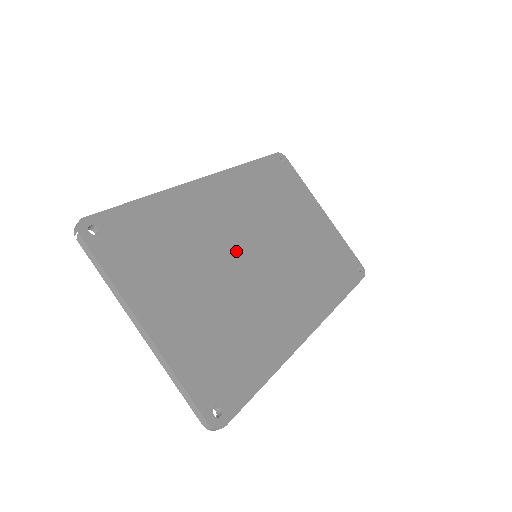
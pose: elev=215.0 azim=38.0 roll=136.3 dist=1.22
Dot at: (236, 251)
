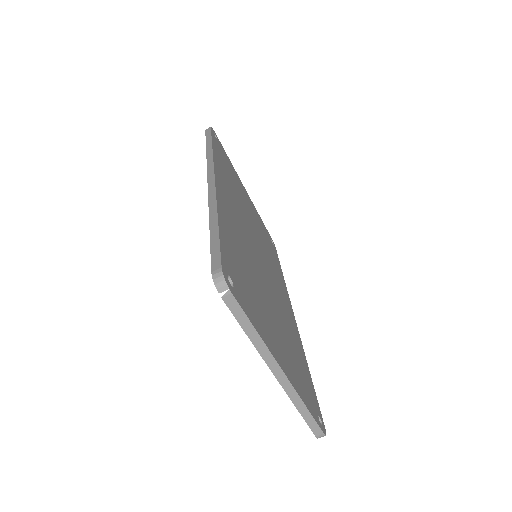
Dot at: (256, 258)
